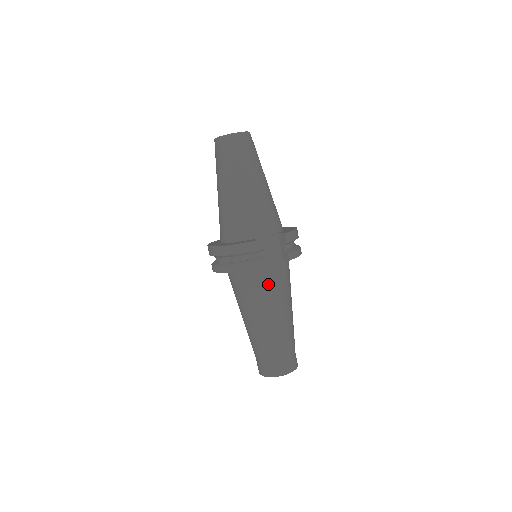
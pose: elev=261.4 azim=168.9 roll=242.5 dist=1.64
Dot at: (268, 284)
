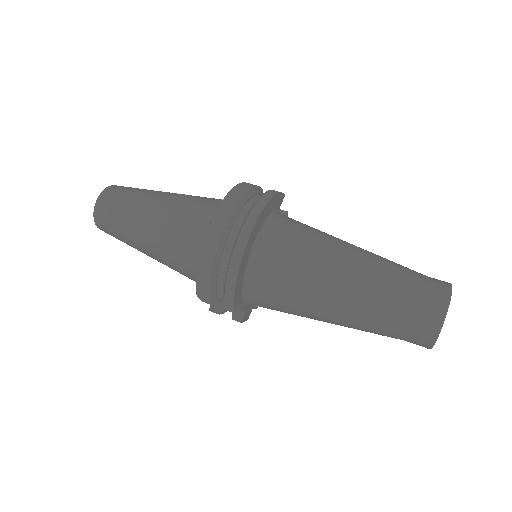
Dot at: occluded
